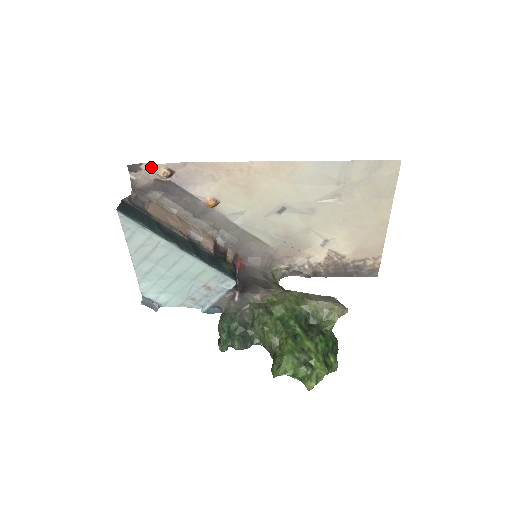
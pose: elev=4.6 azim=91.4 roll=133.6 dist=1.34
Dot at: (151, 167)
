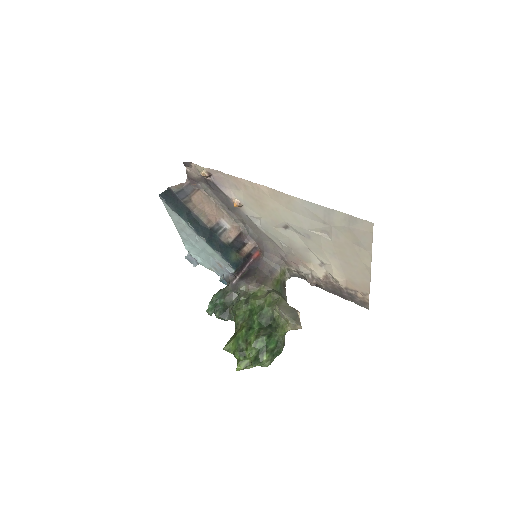
Dot at: (197, 167)
